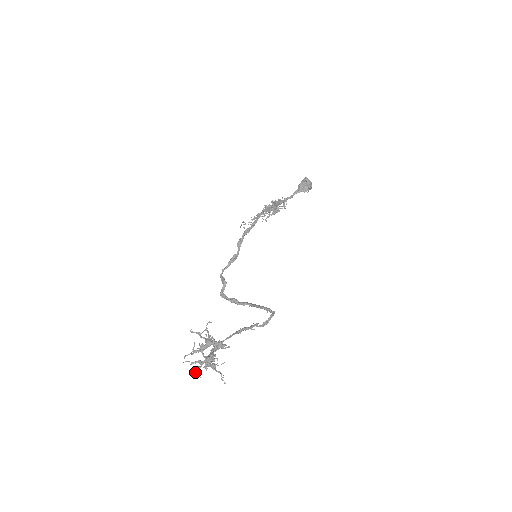
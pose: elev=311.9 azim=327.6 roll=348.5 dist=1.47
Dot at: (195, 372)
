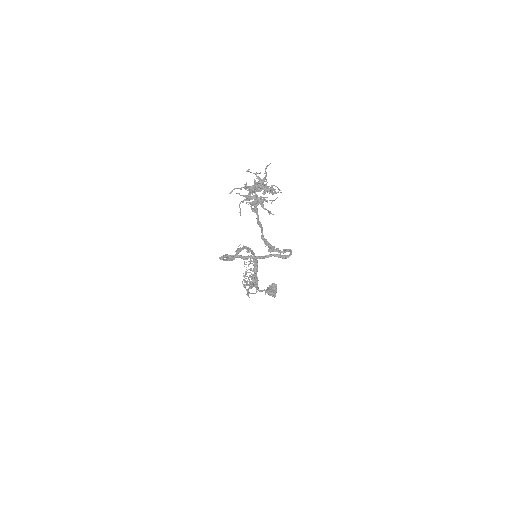
Dot at: (240, 203)
